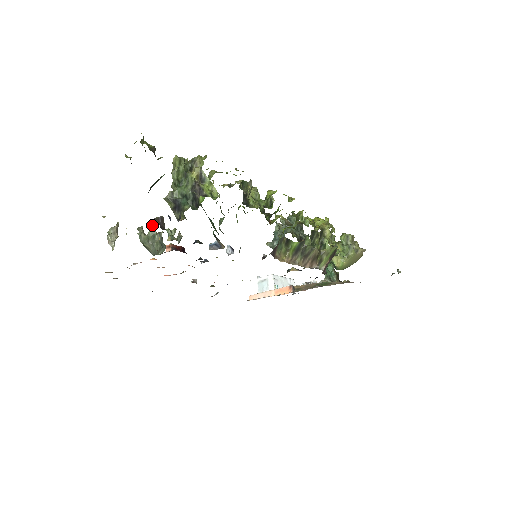
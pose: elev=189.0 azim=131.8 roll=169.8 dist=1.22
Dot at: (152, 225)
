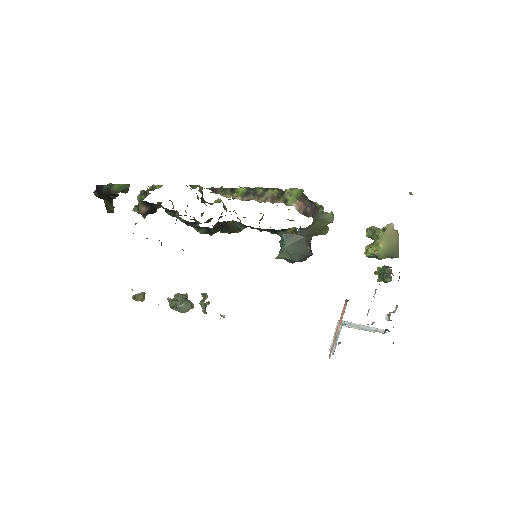
Dot at: occluded
